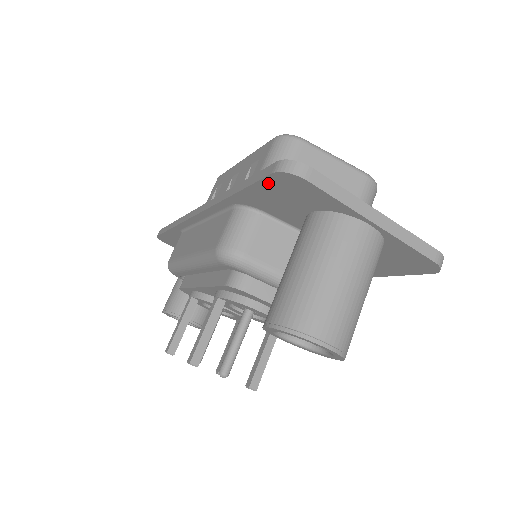
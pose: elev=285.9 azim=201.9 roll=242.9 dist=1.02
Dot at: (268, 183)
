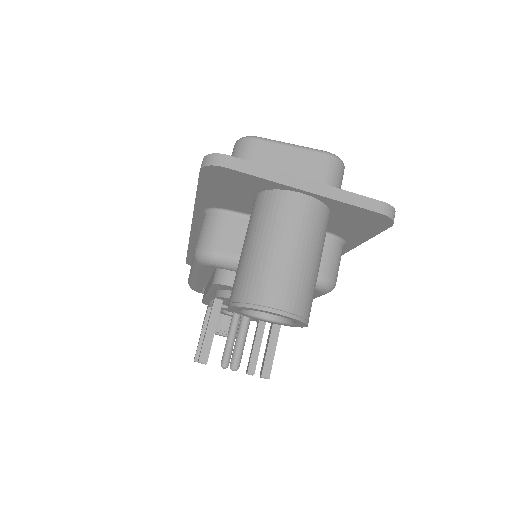
Dot at: (205, 180)
